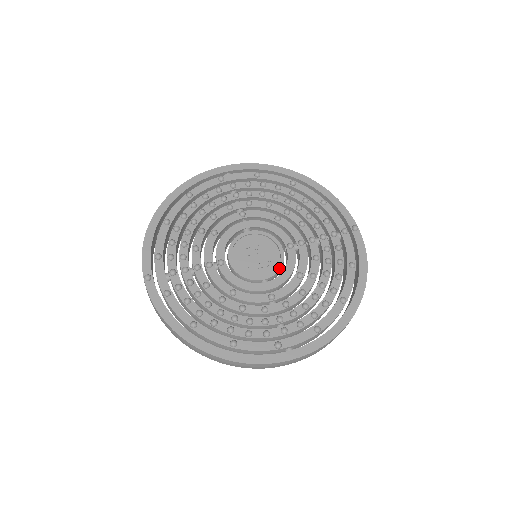
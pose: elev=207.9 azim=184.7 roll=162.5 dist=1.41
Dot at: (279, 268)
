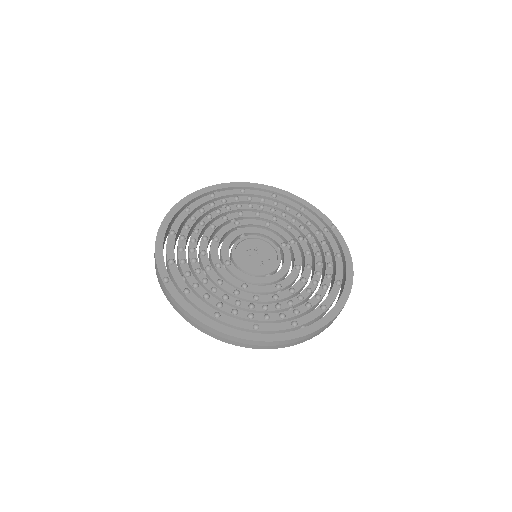
Dot at: (278, 263)
